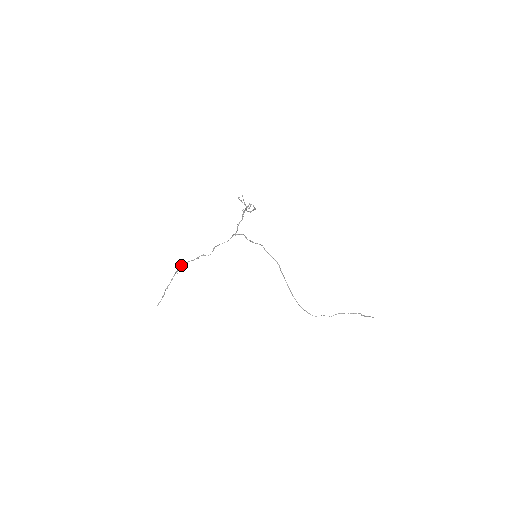
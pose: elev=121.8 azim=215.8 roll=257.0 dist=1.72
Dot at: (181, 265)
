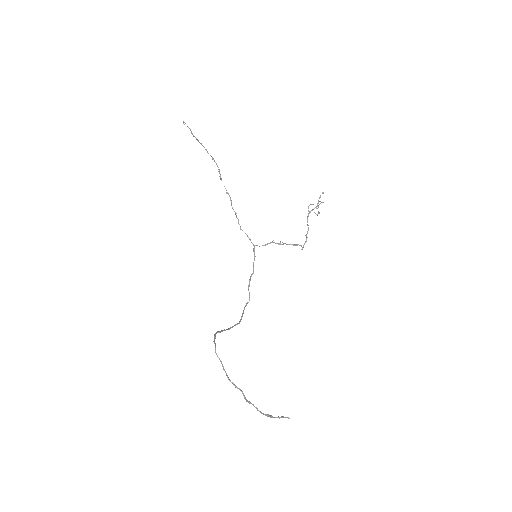
Dot at: occluded
